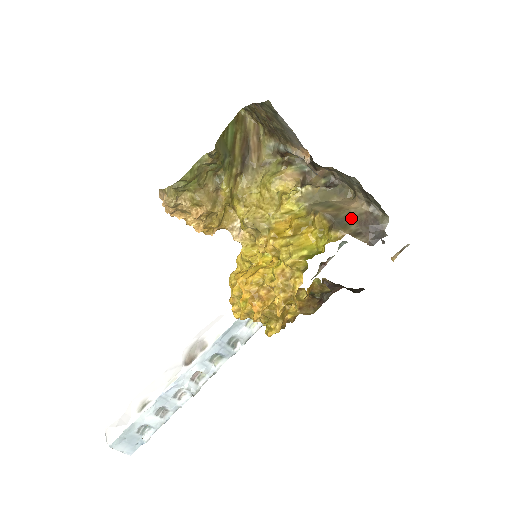
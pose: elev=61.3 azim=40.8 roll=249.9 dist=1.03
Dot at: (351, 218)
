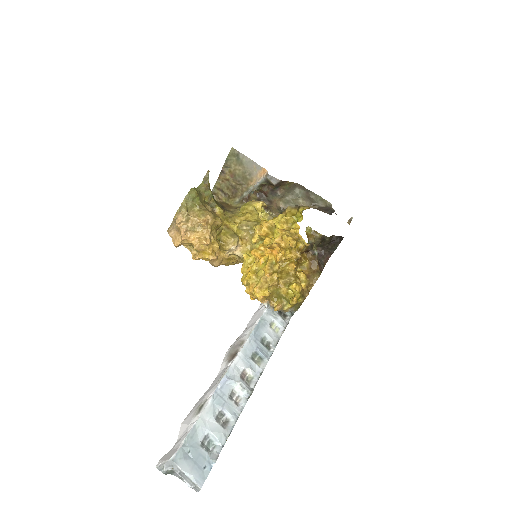
Dot at: occluded
